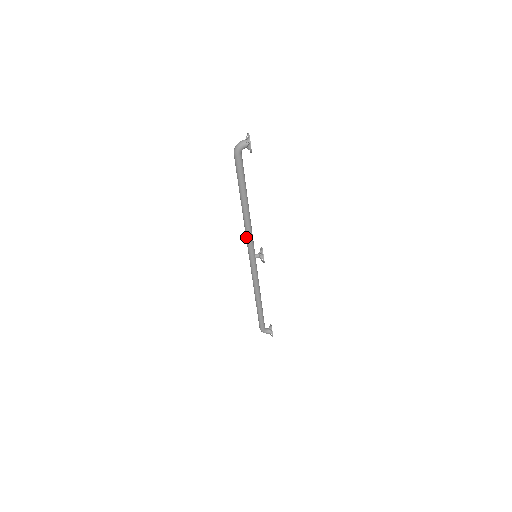
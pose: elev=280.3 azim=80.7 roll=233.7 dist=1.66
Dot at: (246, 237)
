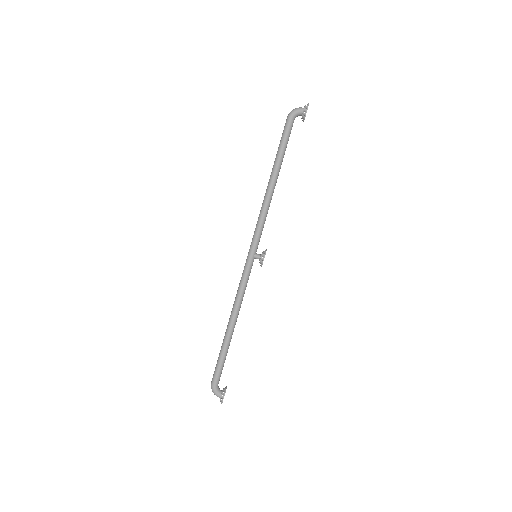
Dot at: (257, 222)
